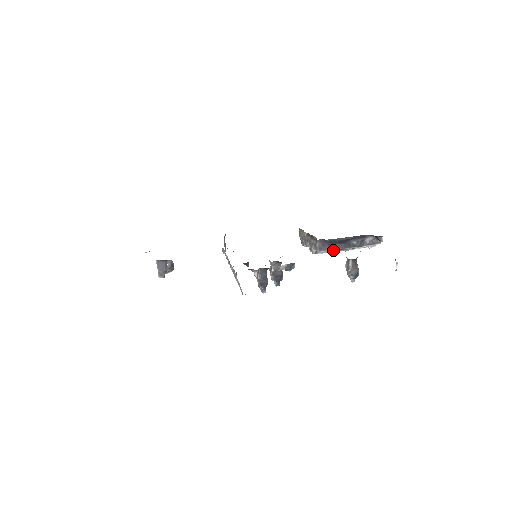
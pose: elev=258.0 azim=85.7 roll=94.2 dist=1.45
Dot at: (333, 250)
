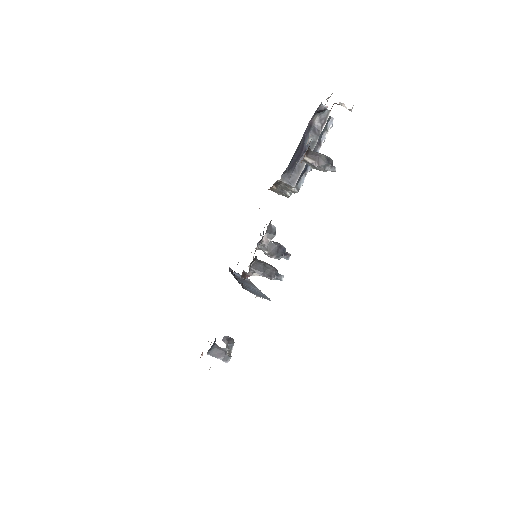
Dot at: (303, 169)
